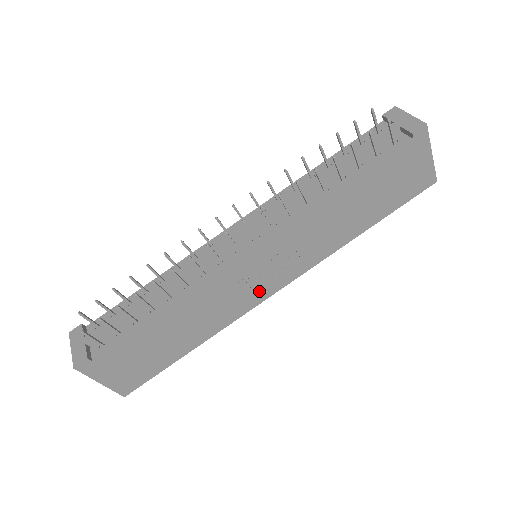
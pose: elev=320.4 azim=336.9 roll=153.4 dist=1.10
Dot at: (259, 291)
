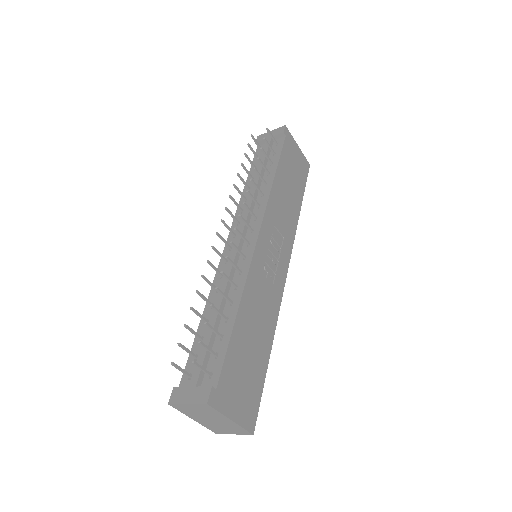
Dot at: (278, 275)
